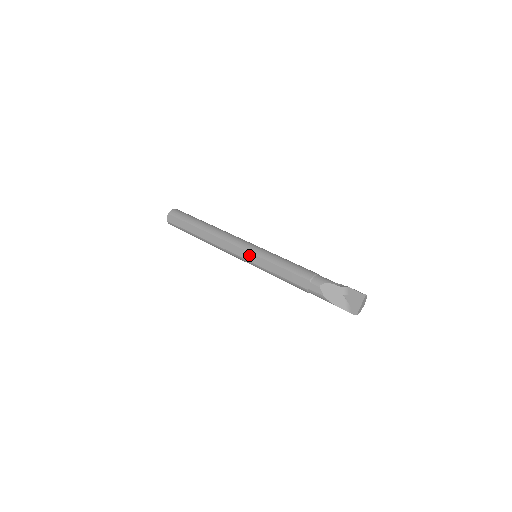
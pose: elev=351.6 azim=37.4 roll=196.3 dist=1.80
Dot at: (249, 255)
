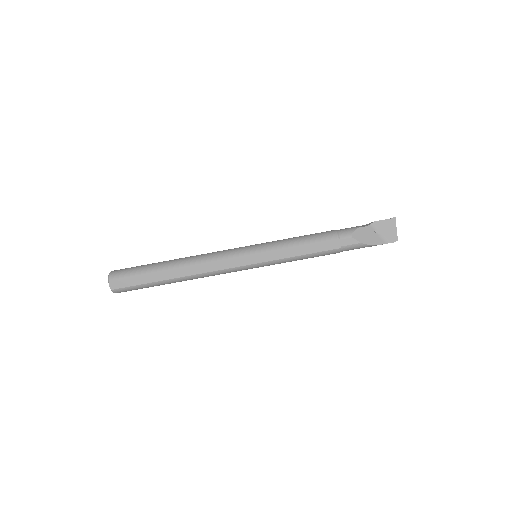
Dot at: (253, 257)
